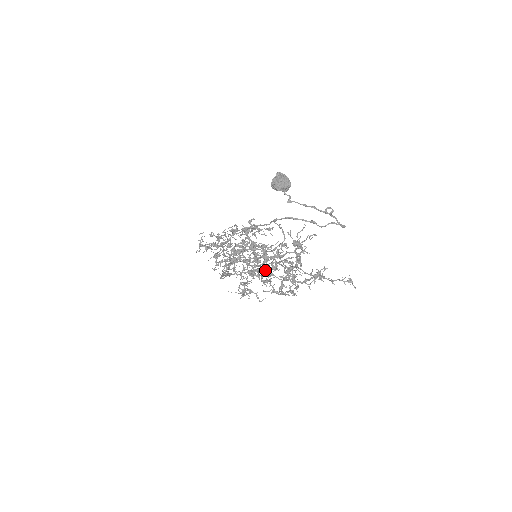
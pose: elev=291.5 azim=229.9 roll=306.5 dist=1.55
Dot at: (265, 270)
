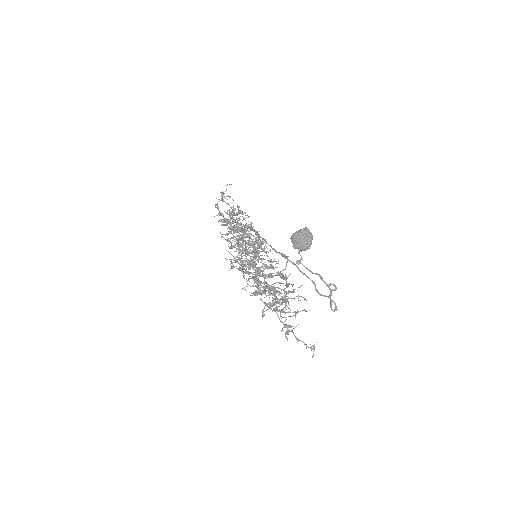
Dot at: occluded
